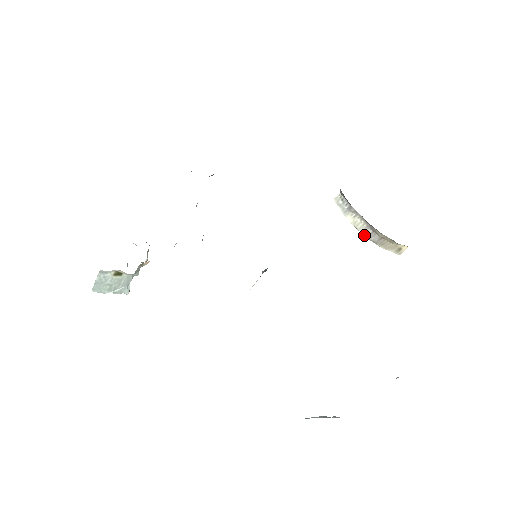
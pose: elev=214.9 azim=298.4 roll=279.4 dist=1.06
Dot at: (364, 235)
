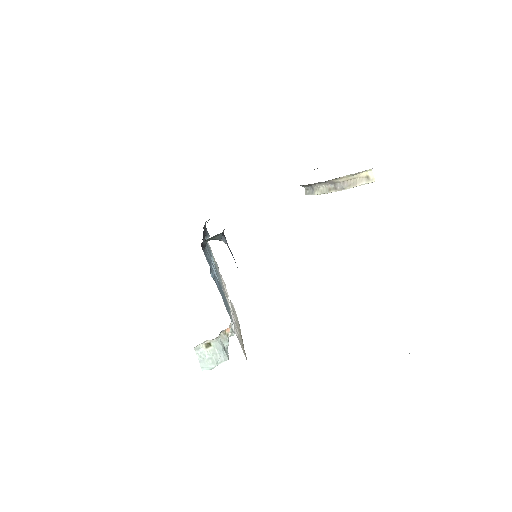
Dot at: occluded
